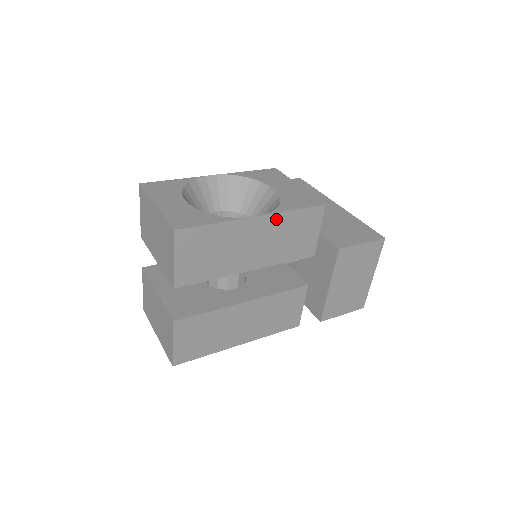
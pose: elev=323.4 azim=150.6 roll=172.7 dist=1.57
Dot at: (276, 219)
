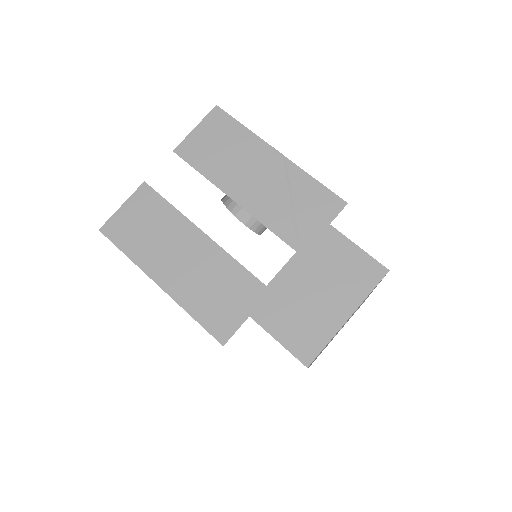
Dot at: (292, 171)
